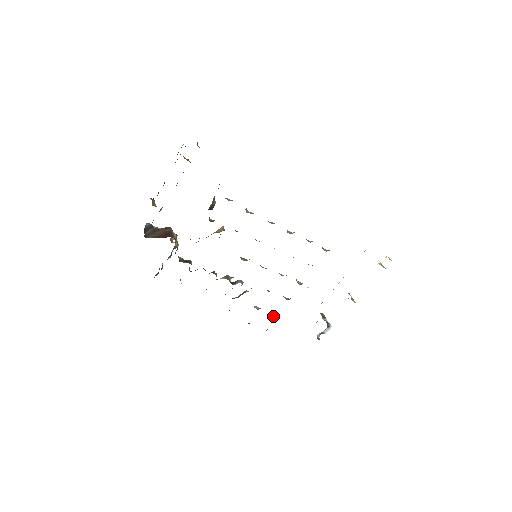
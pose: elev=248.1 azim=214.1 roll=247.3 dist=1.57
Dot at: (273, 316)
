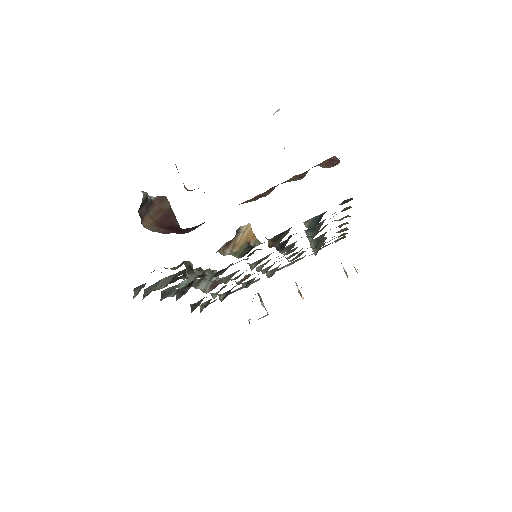
Dot at: occluded
